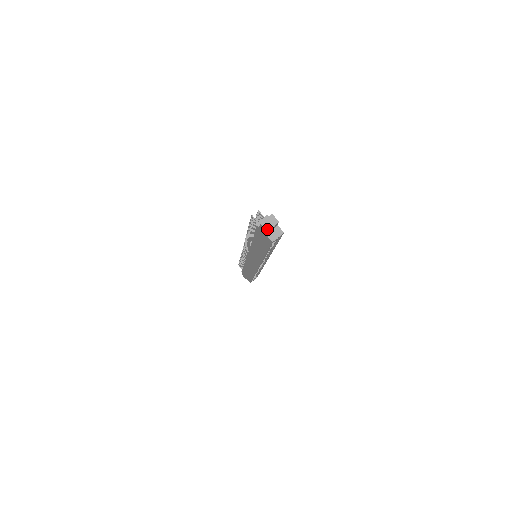
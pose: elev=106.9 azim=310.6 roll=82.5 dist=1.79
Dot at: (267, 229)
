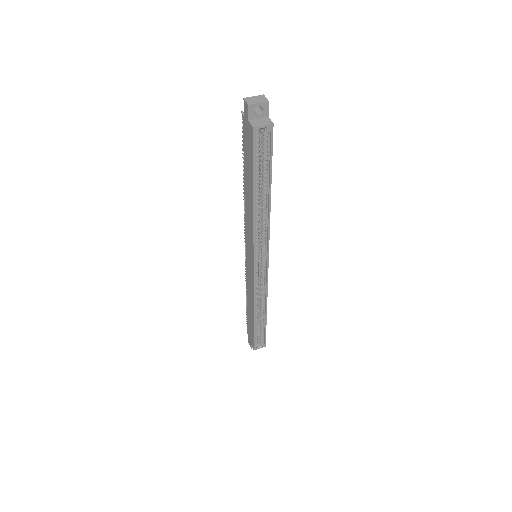
Dot at: (249, 103)
